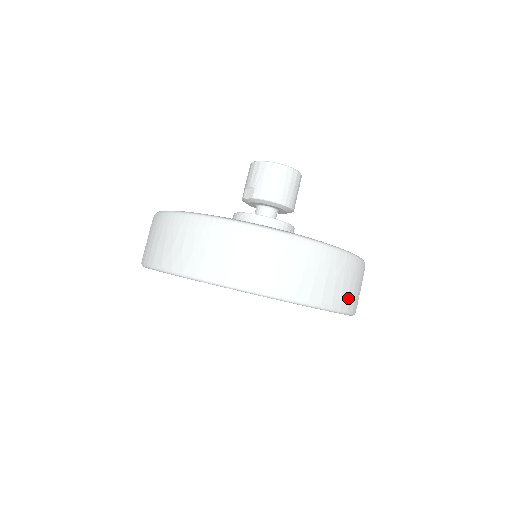
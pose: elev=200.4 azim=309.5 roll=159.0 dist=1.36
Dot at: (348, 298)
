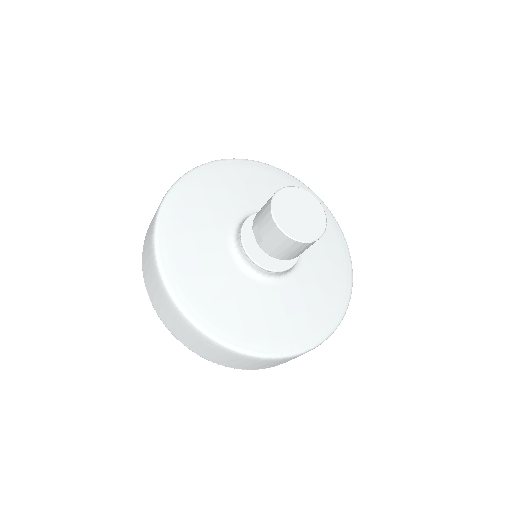
Dot at: occluded
